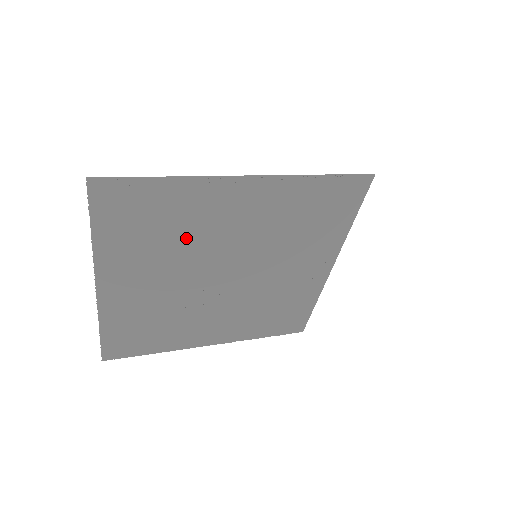
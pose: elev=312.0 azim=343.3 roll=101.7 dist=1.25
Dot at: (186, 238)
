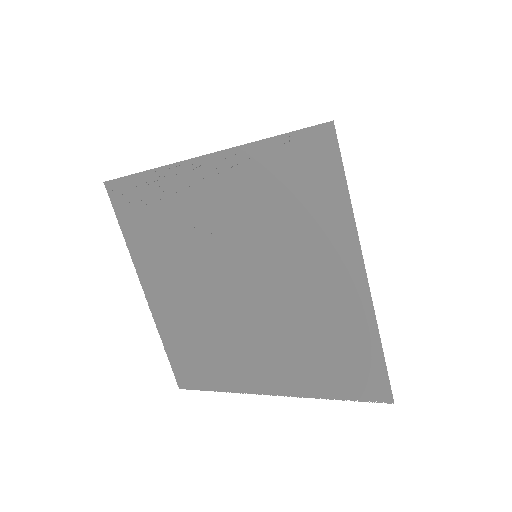
Dot at: (184, 234)
